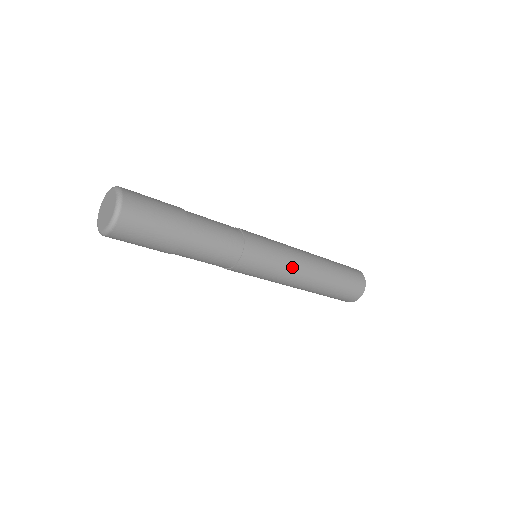
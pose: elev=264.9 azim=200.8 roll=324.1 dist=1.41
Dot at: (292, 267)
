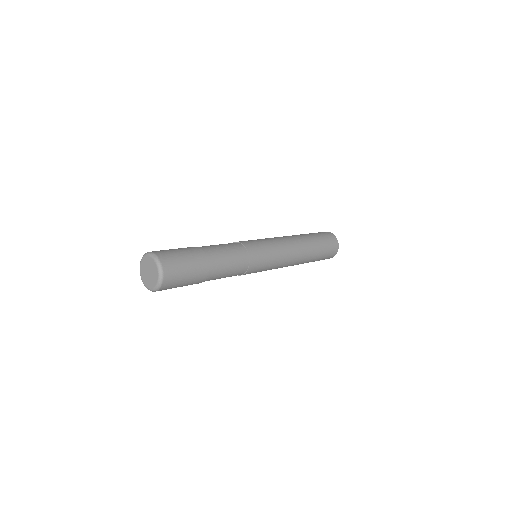
Dot at: (283, 246)
